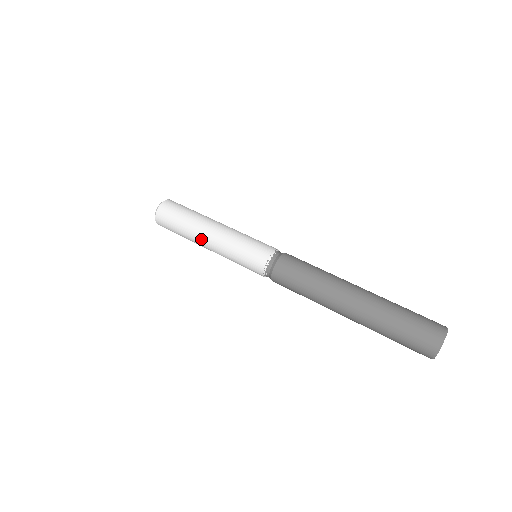
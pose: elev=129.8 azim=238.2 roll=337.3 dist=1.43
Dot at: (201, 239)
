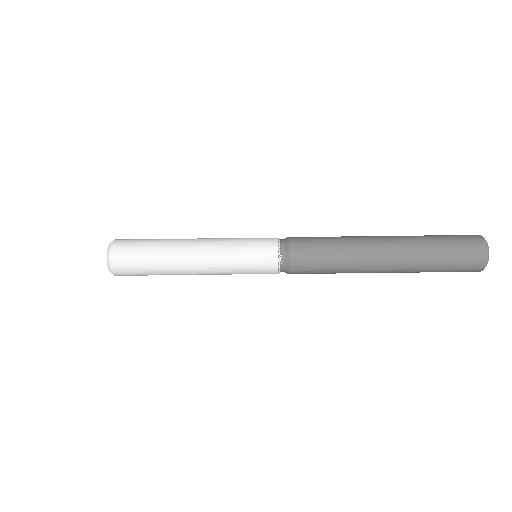
Dot at: (186, 273)
